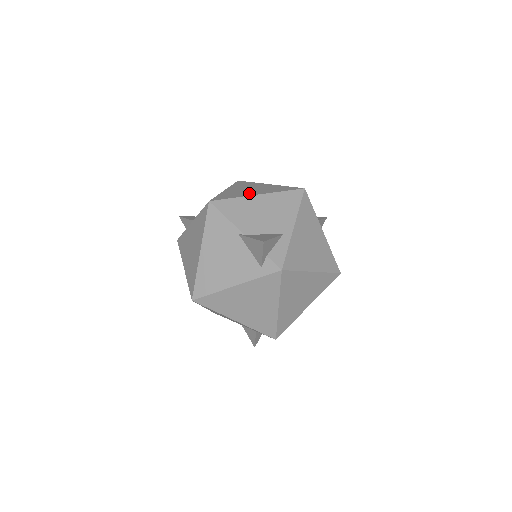
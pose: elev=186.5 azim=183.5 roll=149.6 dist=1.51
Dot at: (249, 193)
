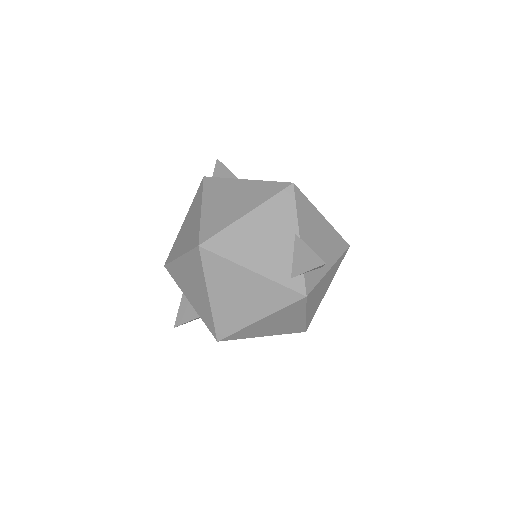
Dot at: occluded
